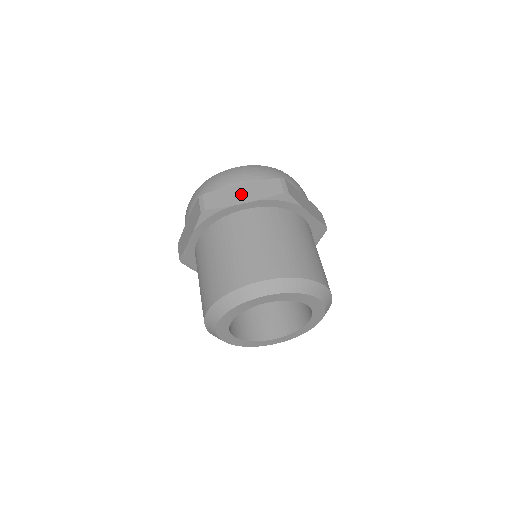
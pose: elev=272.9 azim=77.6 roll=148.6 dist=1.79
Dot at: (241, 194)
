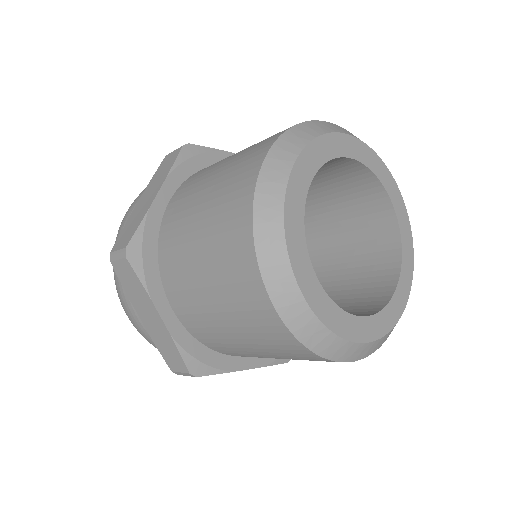
Dot at: (146, 199)
